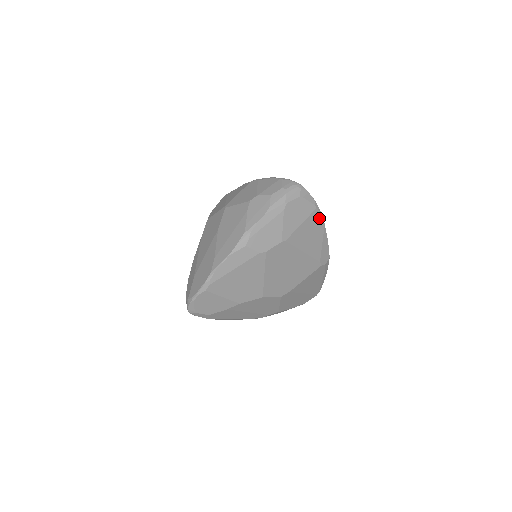
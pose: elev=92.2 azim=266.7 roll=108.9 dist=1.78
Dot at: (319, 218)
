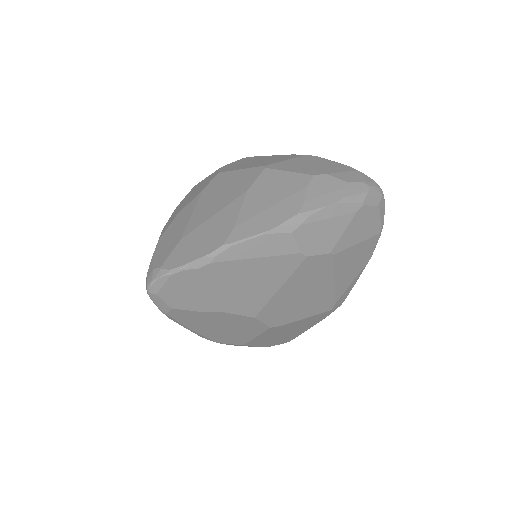
Dot at: (372, 248)
